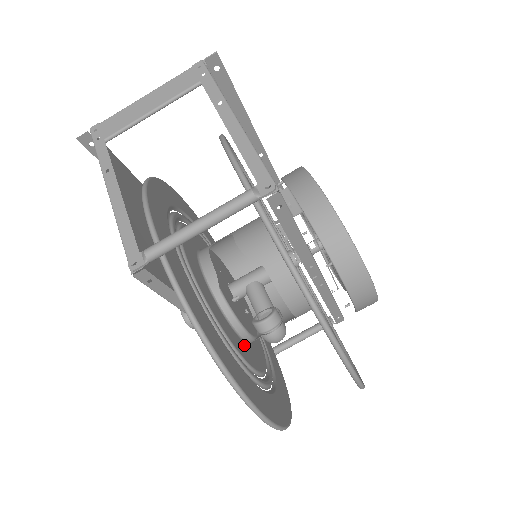
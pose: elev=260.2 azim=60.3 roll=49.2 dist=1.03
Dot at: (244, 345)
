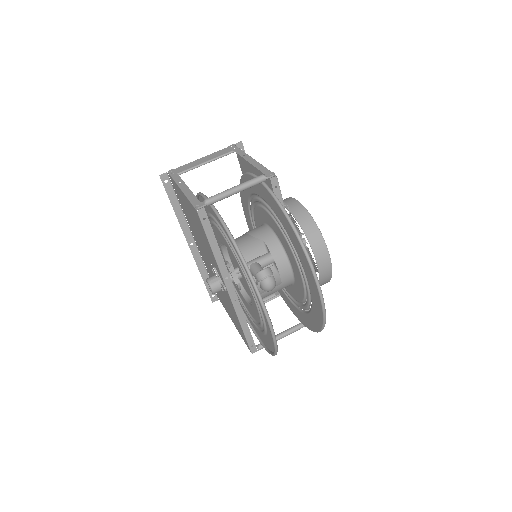
Dot at: (249, 290)
